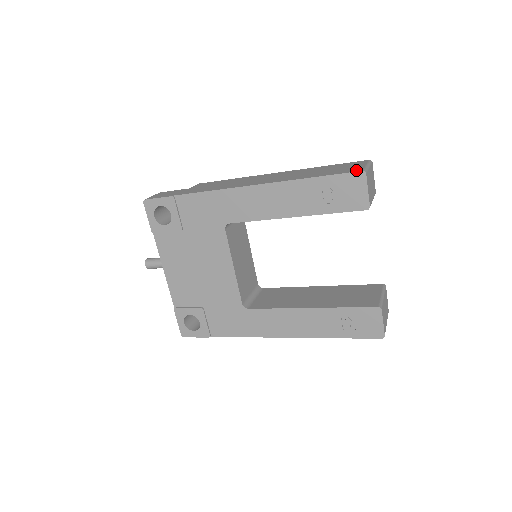
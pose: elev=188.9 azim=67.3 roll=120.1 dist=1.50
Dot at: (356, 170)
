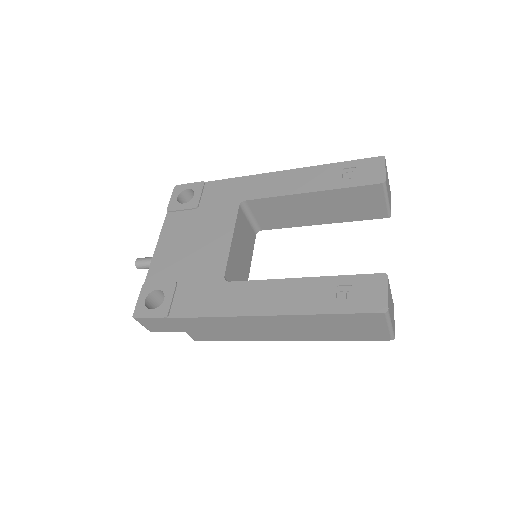
Dot at: occluded
